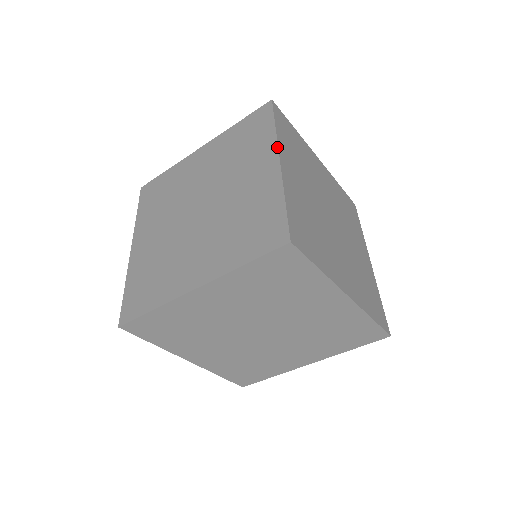
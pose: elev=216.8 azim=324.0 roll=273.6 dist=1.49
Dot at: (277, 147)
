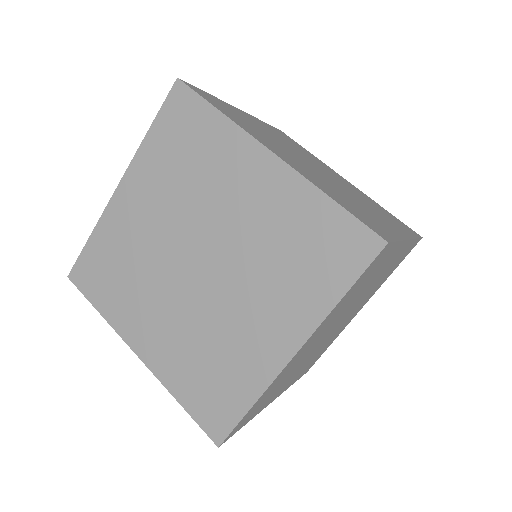
Dot at: (310, 335)
